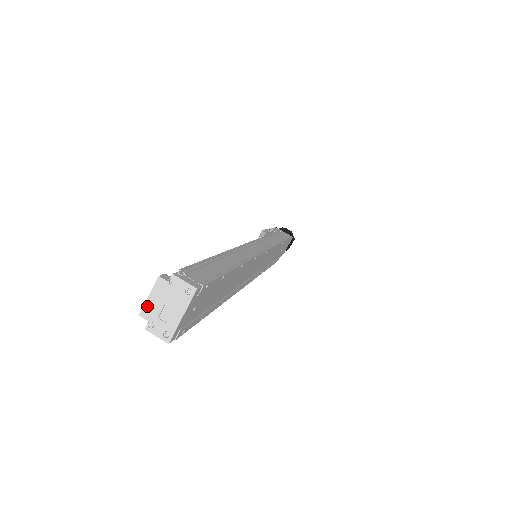
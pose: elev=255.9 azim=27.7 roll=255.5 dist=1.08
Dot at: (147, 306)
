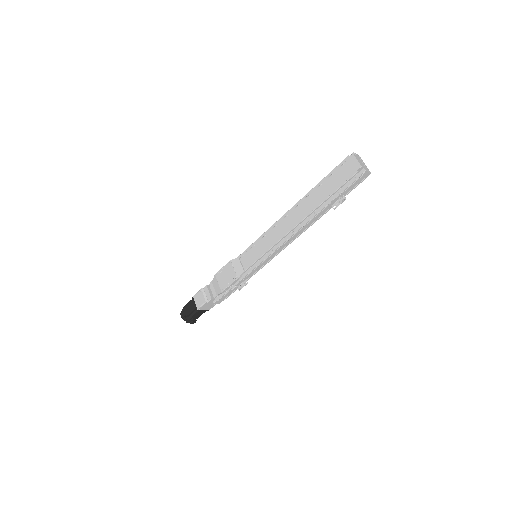
Dot at: (360, 163)
